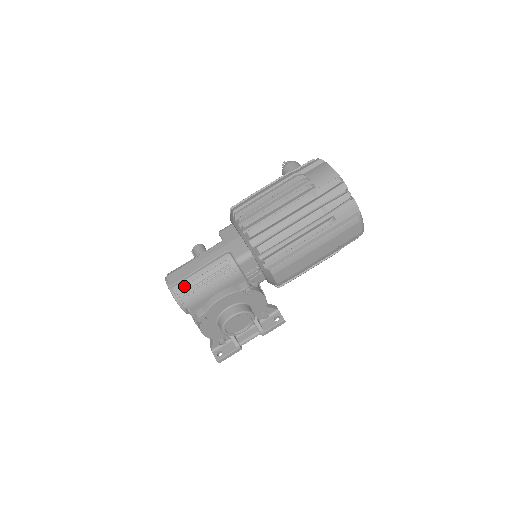
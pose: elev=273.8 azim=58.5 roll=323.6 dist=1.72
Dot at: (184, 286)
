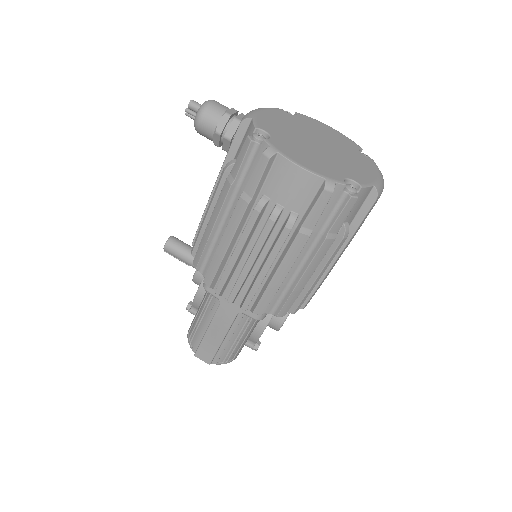
Dot at: (221, 355)
